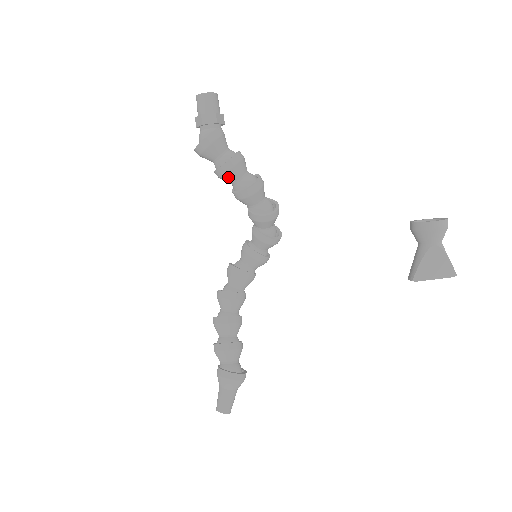
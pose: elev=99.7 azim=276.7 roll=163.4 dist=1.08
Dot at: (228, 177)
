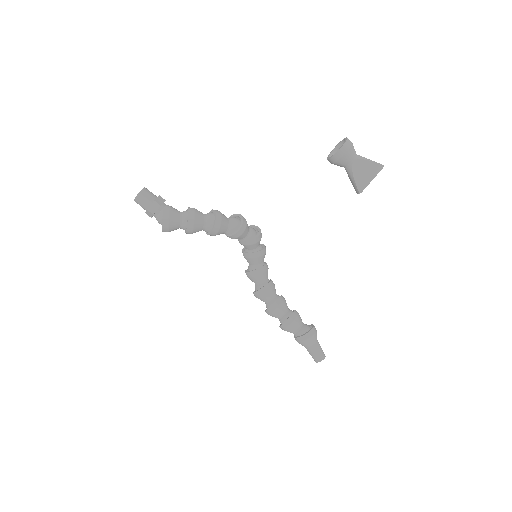
Dot at: (196, 230)
